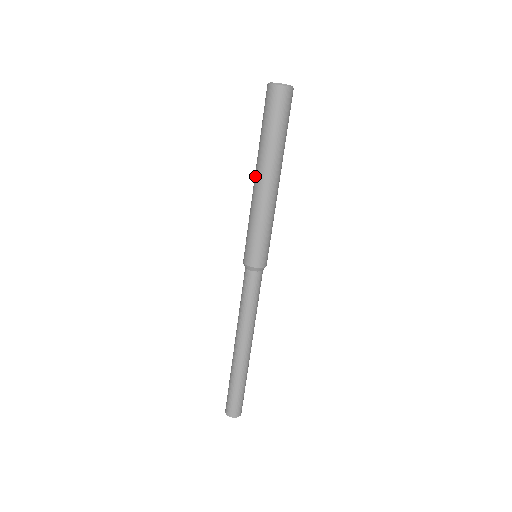
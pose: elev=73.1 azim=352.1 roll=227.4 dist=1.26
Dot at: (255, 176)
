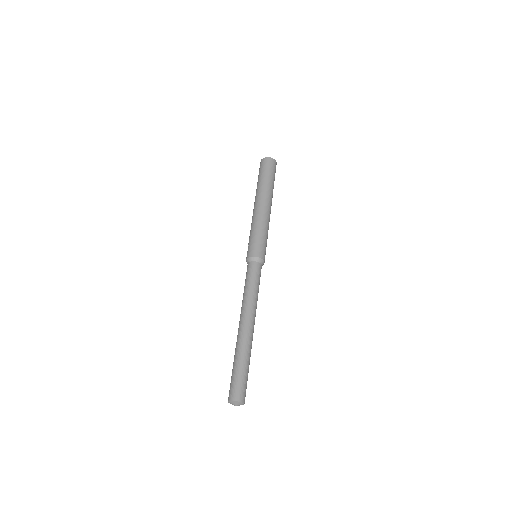
Dot at: occluded
